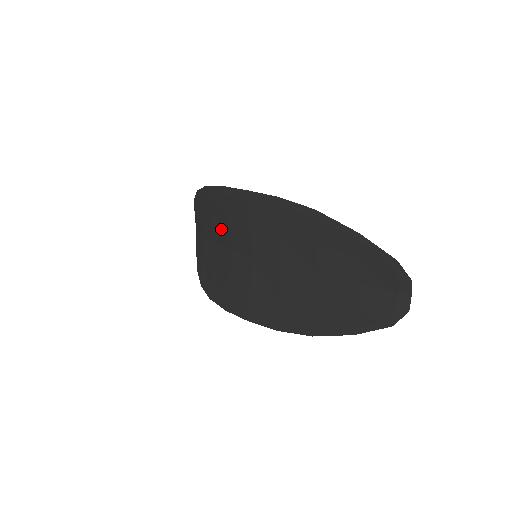
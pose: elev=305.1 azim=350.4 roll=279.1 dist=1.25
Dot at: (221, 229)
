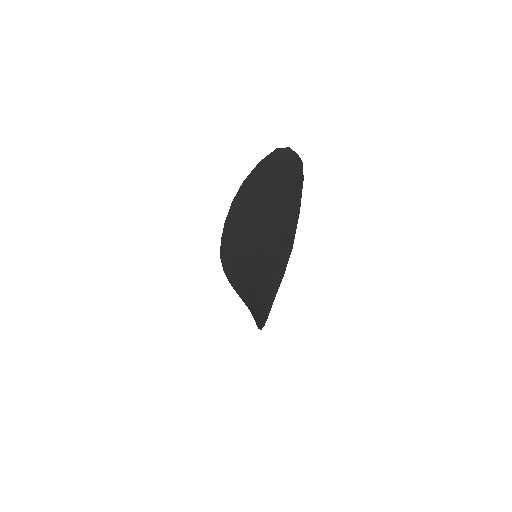
Dot at: (241, 272)
